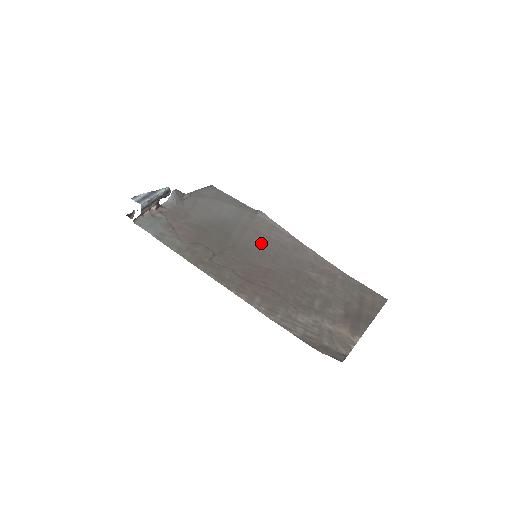
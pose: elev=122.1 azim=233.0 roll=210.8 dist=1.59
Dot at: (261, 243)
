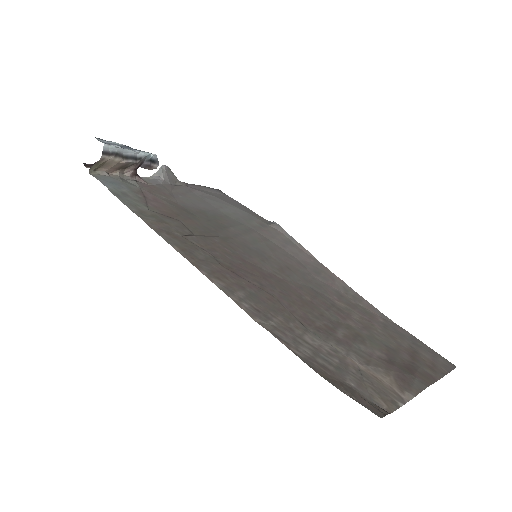
Dot at: (268, 249)
